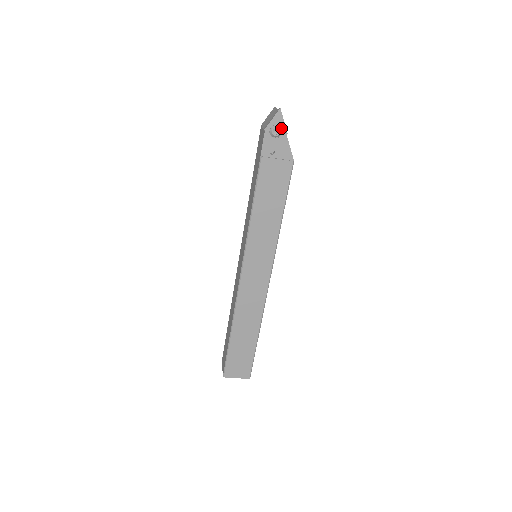
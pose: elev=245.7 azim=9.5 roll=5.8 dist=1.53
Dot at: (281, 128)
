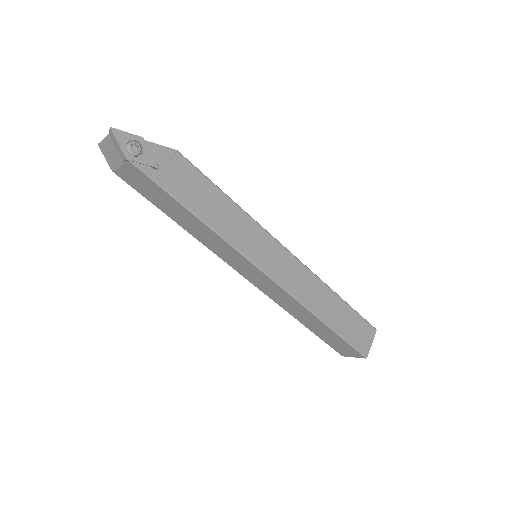
Dot at: (133, 141)
